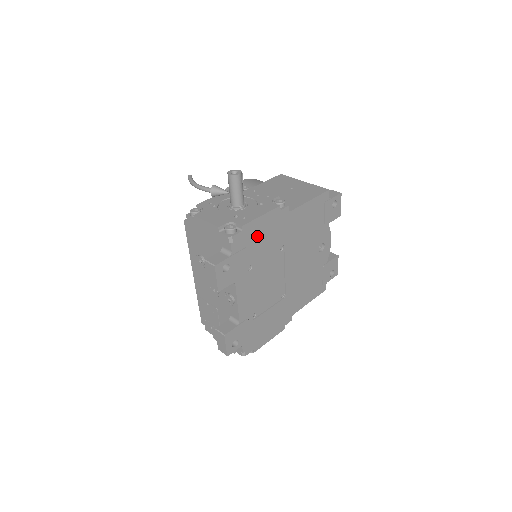
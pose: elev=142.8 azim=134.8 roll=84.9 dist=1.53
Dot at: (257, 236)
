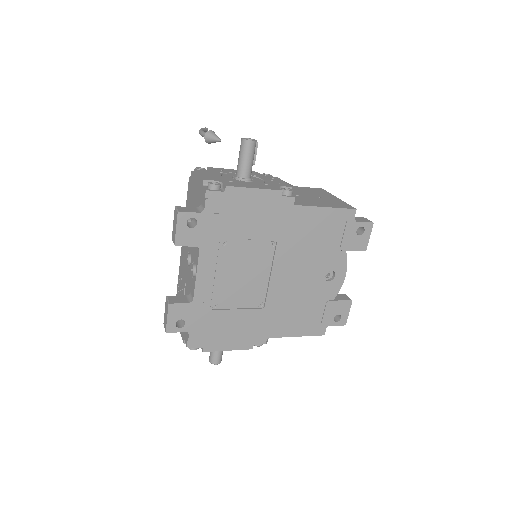
Dot at: (243, 209)
